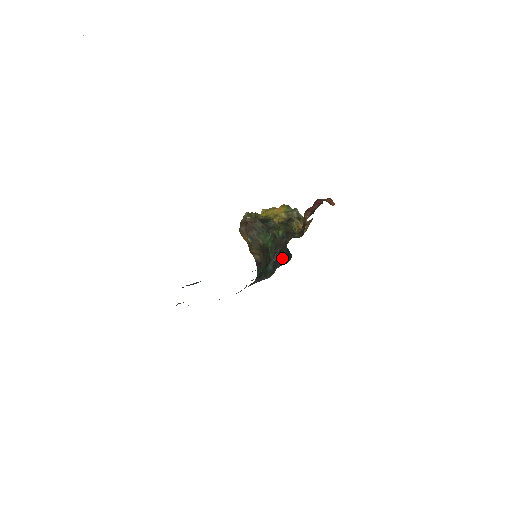
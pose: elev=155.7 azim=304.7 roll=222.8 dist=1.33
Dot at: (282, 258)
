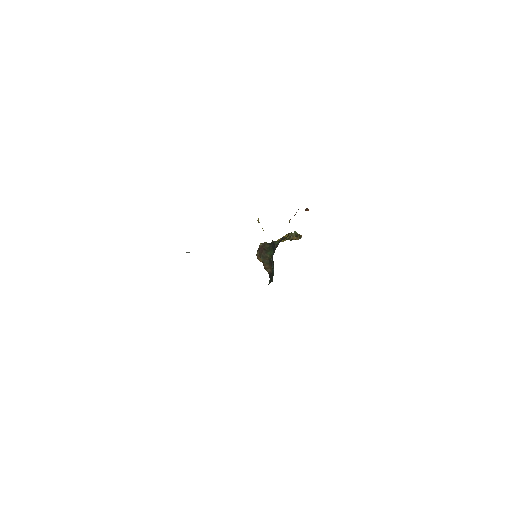
Dot at: (273, 252)
